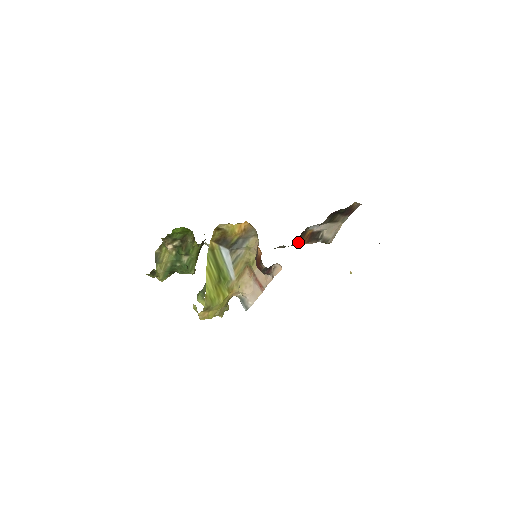
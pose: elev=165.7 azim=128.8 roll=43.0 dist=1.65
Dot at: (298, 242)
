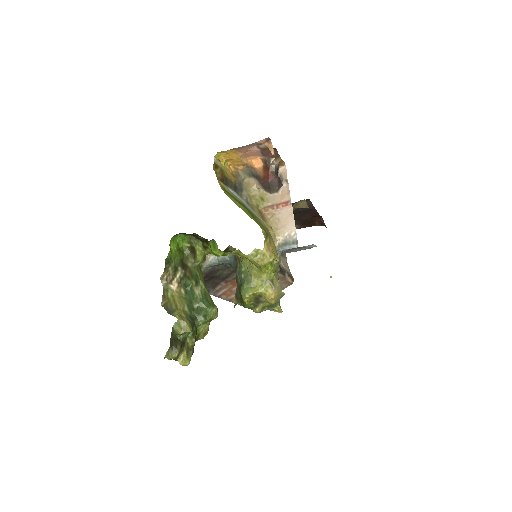
Dot at: occluded
